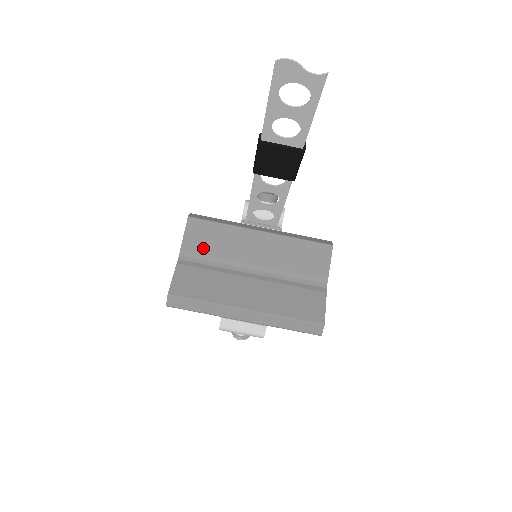
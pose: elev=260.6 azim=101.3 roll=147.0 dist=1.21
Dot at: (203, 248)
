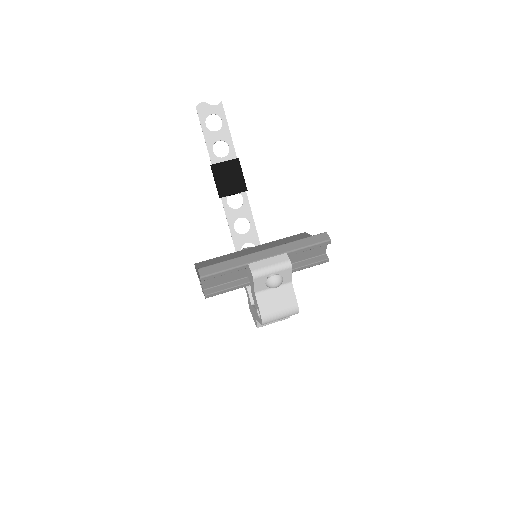
Dot at: occluded
